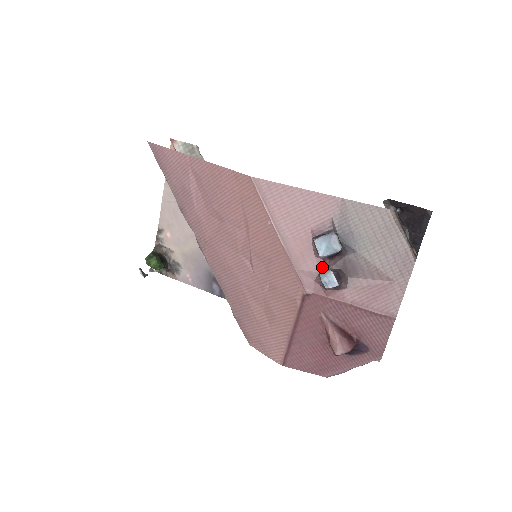
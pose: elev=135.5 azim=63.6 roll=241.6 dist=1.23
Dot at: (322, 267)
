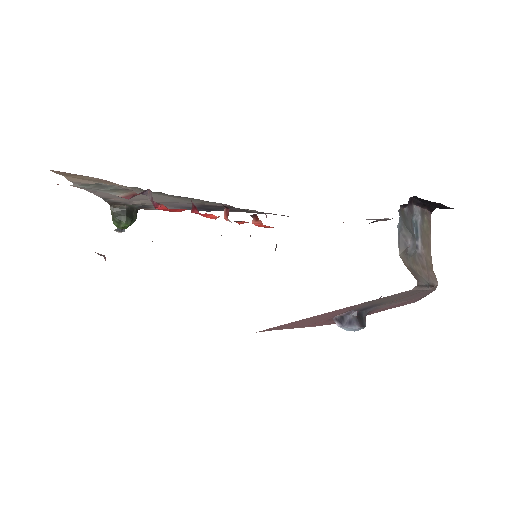
Dot at: occluded
